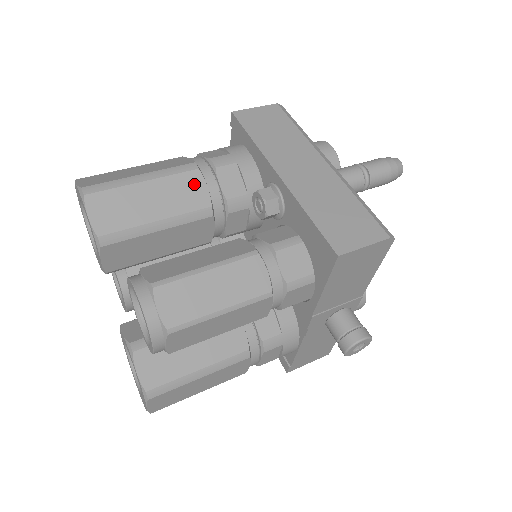
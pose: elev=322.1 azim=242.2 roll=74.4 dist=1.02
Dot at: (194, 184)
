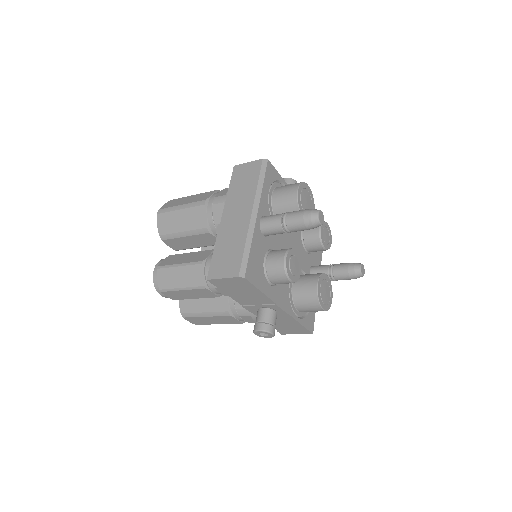
Dot at: (201, 213)
